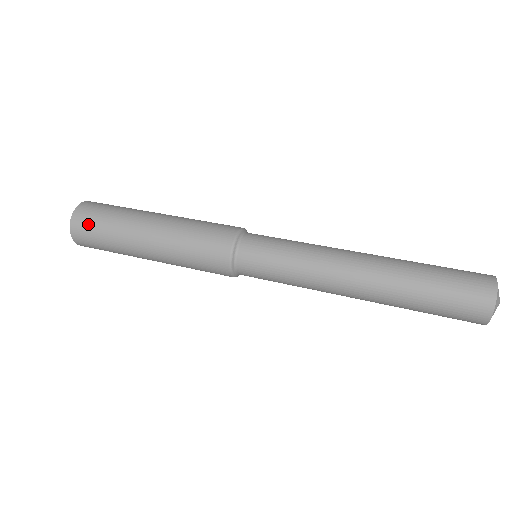
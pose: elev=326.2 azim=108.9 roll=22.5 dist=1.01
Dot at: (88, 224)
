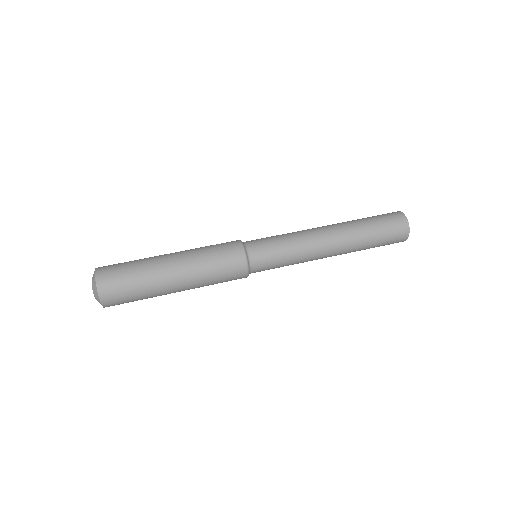
Dot at: (114, 270)
